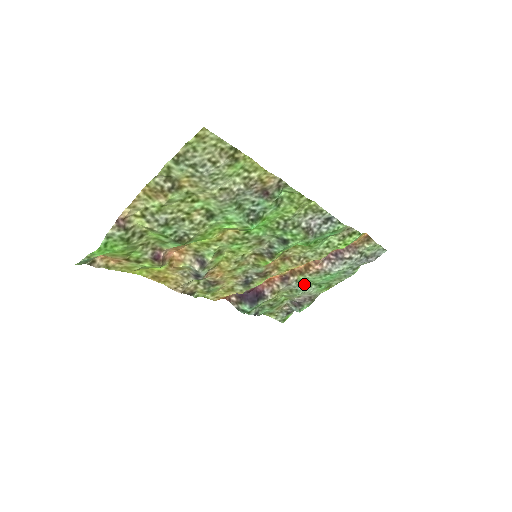
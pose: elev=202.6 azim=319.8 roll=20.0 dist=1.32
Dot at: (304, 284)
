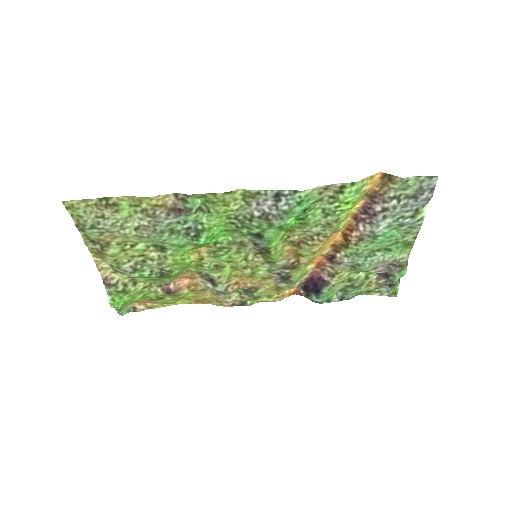
Dot at: (361, 256)
